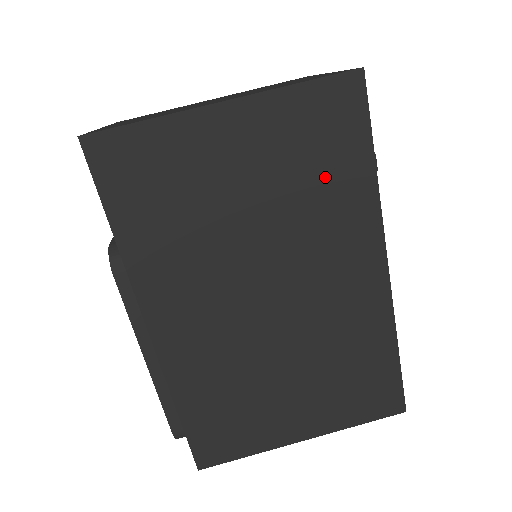
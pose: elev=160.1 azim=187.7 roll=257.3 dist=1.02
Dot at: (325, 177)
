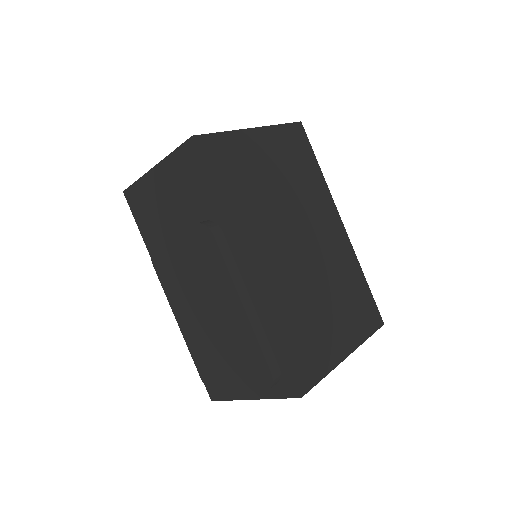
Dot at: (304, 172)
